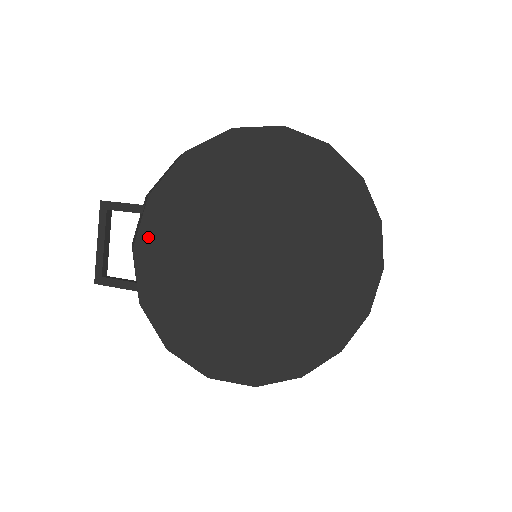
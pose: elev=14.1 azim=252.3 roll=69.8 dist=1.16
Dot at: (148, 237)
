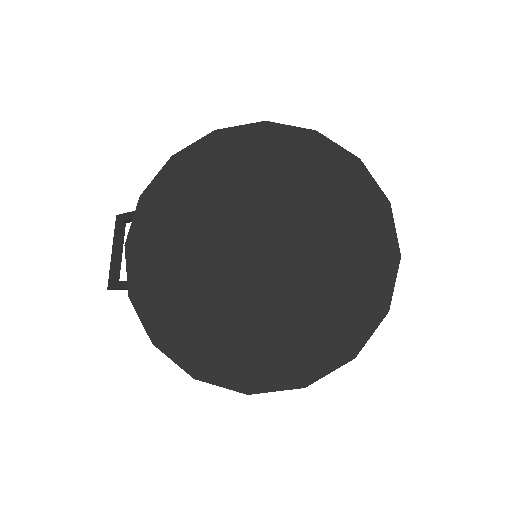
Dot at: (138, 233)
